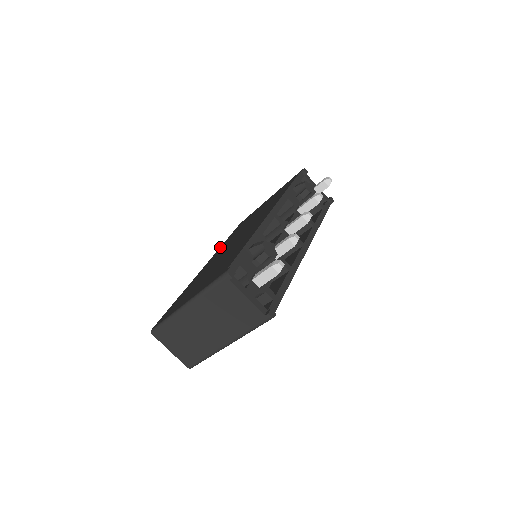
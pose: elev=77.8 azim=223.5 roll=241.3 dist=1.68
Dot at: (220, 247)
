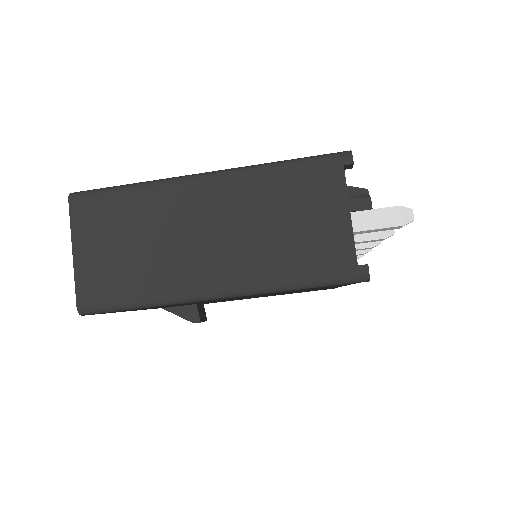
Dot at: occluded
